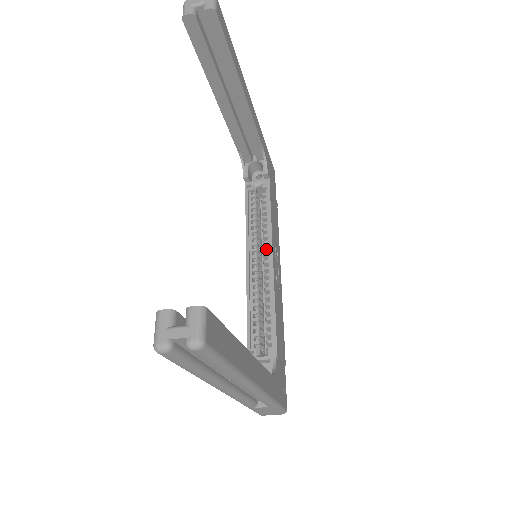
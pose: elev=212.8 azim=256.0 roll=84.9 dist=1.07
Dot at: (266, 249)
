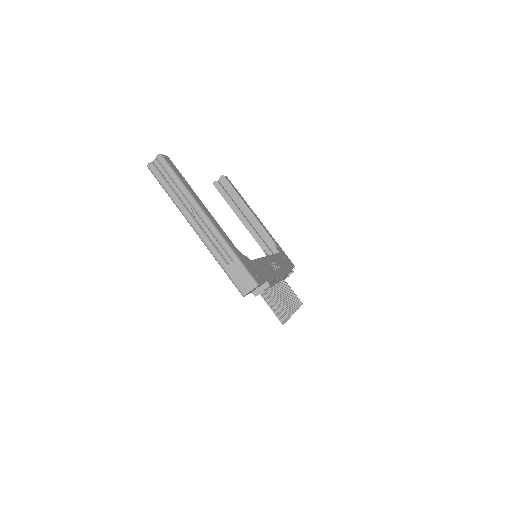
Dot at: occluded
